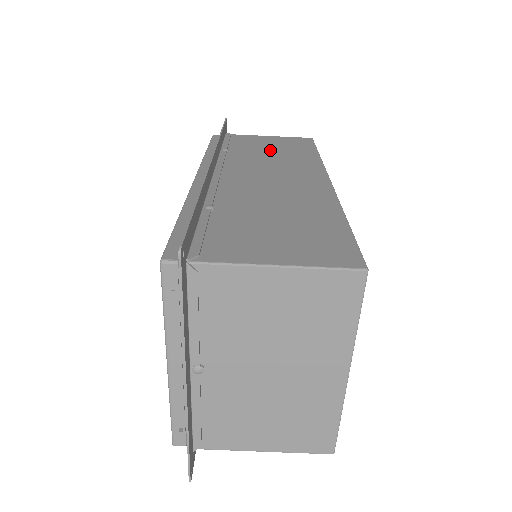
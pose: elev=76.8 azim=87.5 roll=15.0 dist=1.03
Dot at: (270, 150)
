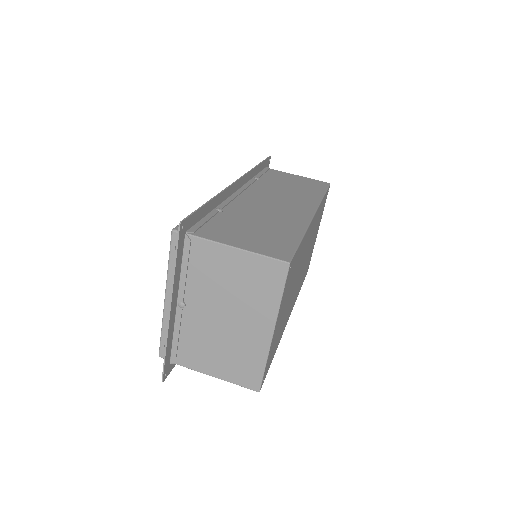
Dot at: (290, 185)
